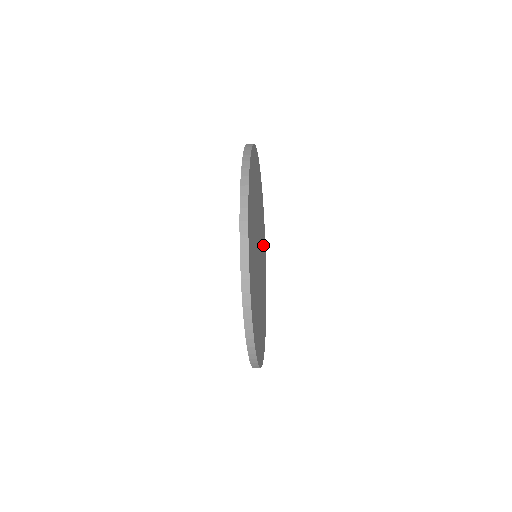
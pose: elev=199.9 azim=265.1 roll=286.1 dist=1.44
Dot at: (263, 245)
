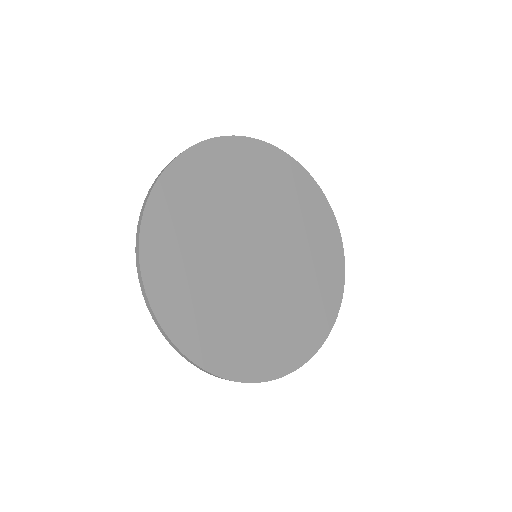
Dot at: (305, 216)
